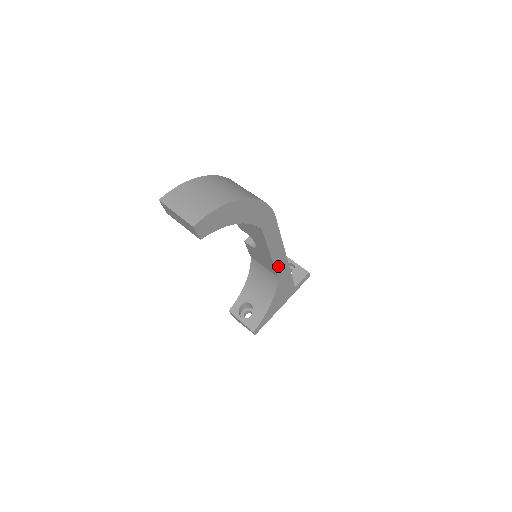
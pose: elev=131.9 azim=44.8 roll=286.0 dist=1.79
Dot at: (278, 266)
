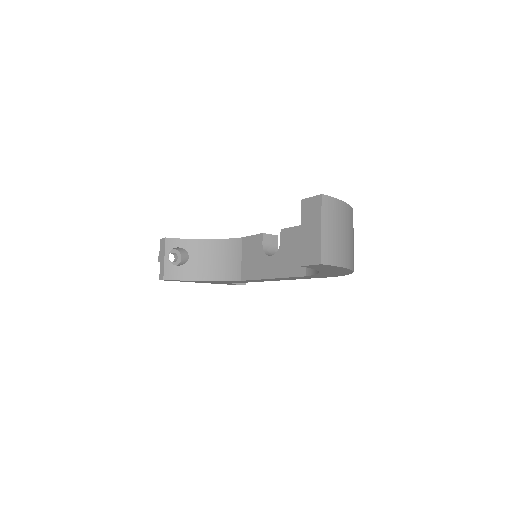
Dot at: (256, 280)
